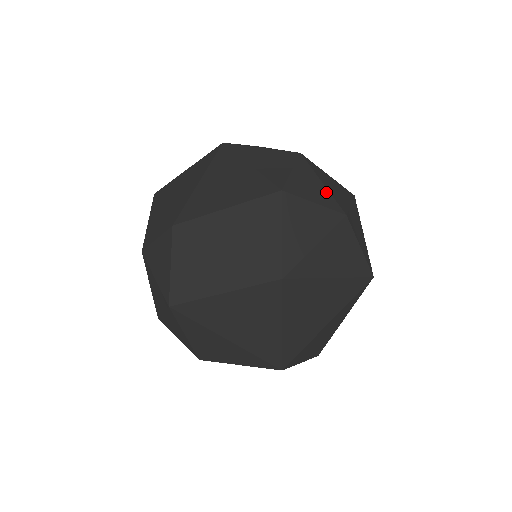
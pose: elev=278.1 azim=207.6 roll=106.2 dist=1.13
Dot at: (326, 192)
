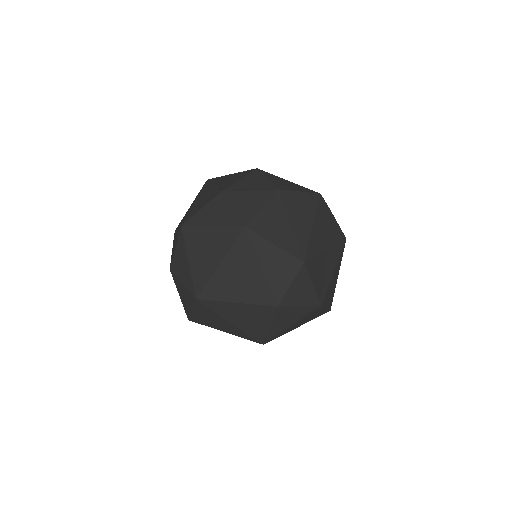
Dot at: (313, 292)
